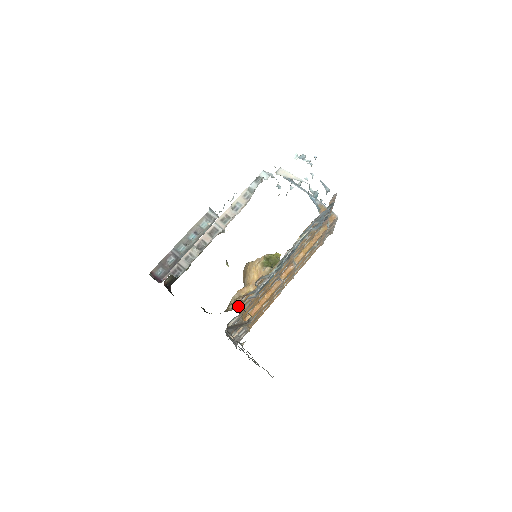
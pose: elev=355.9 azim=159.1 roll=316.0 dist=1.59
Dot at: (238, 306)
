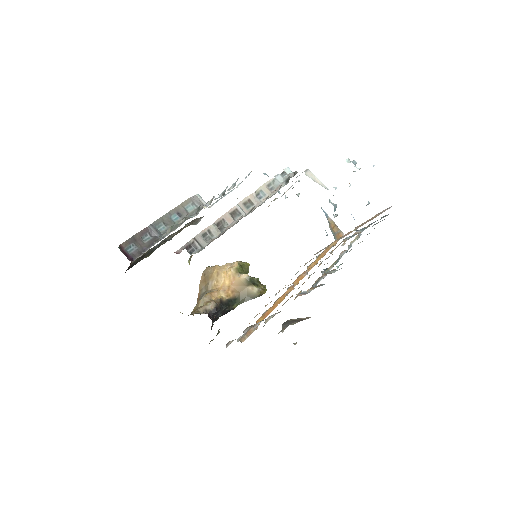
Dot at: occluded
